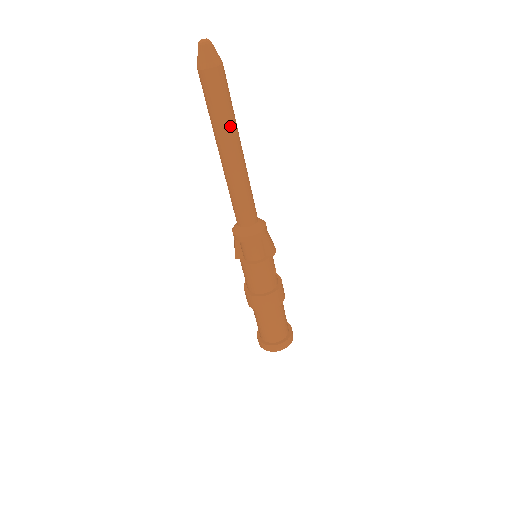
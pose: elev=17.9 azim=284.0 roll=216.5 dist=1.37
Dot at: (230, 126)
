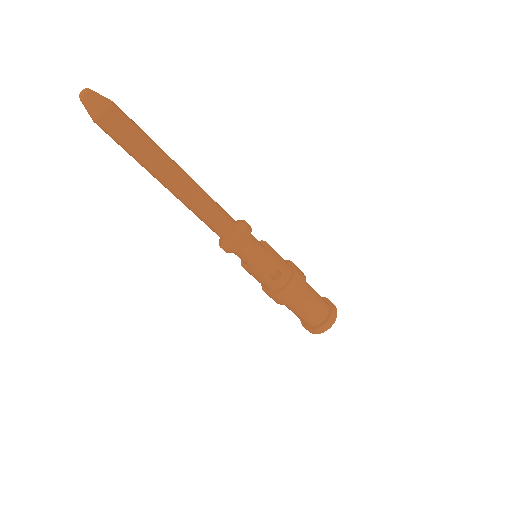
Dot at: (146, 165)
